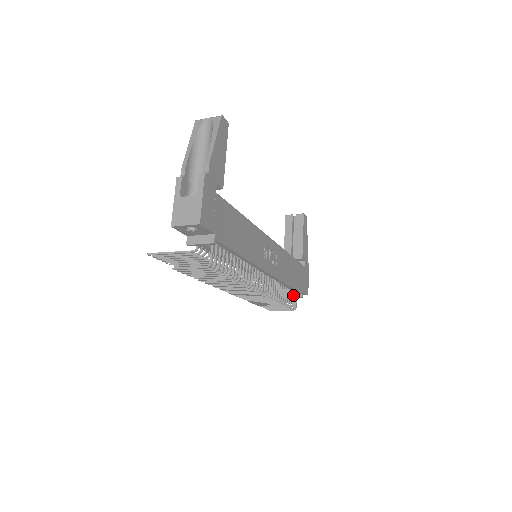
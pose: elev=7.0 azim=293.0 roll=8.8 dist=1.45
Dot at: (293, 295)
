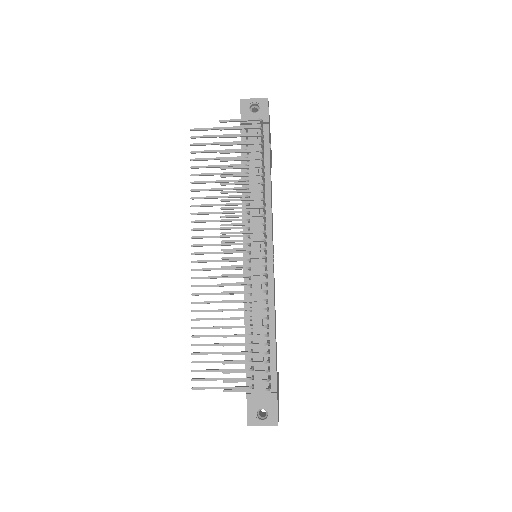
Dot at: occluded
